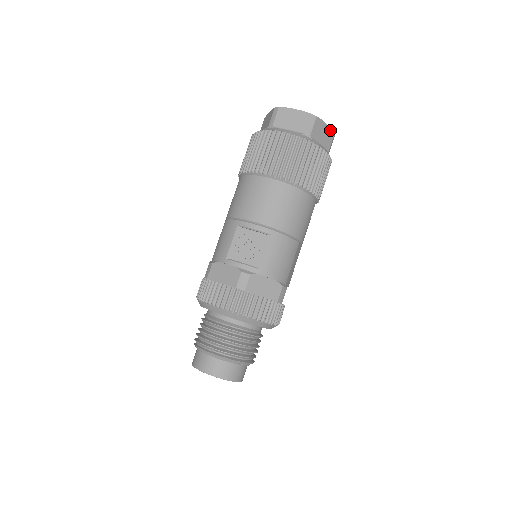
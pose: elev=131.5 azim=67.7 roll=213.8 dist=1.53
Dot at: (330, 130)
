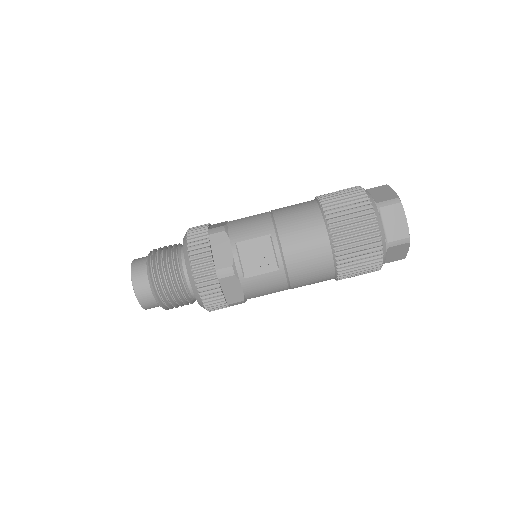
Dot at: (405, 255)
